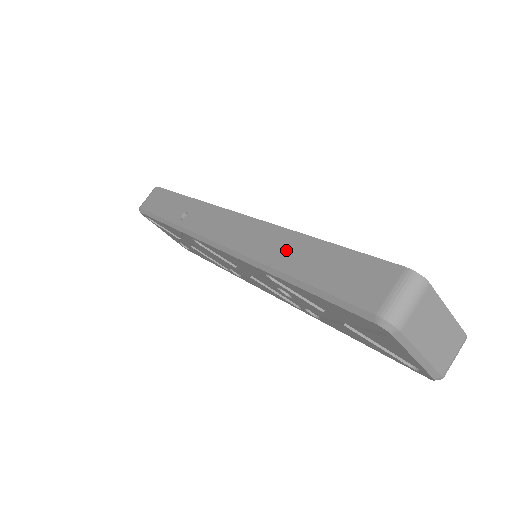
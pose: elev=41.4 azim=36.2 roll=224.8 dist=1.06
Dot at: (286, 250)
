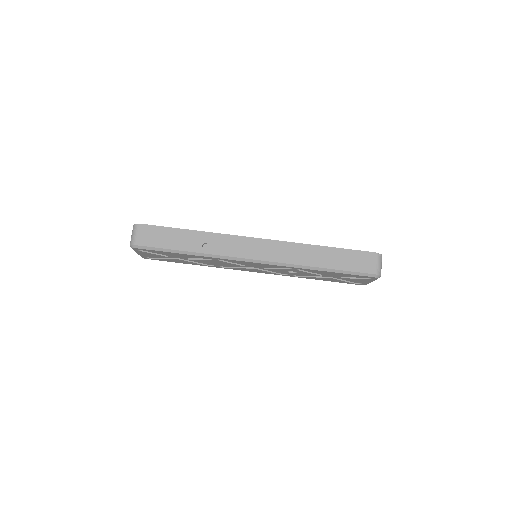
Dot at: (313, 256)
